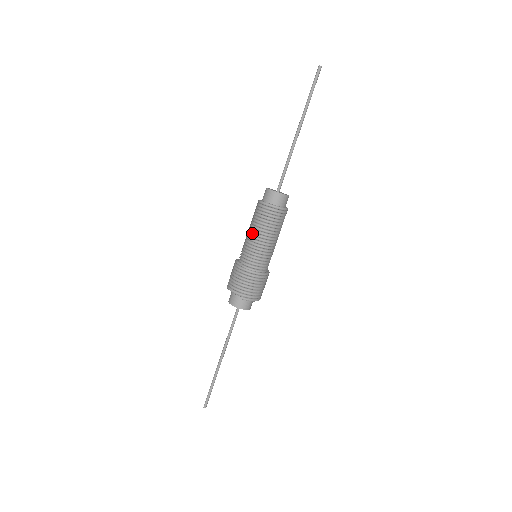
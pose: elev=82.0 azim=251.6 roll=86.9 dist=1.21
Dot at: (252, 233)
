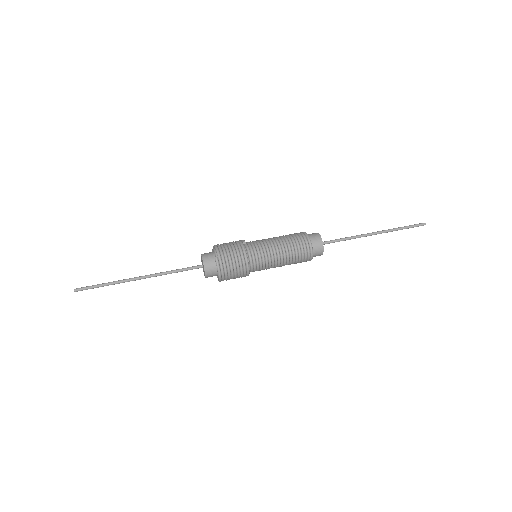
Dot at: (276, 238)
